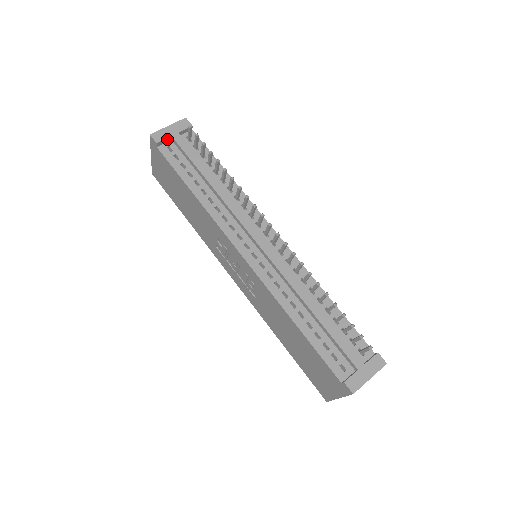
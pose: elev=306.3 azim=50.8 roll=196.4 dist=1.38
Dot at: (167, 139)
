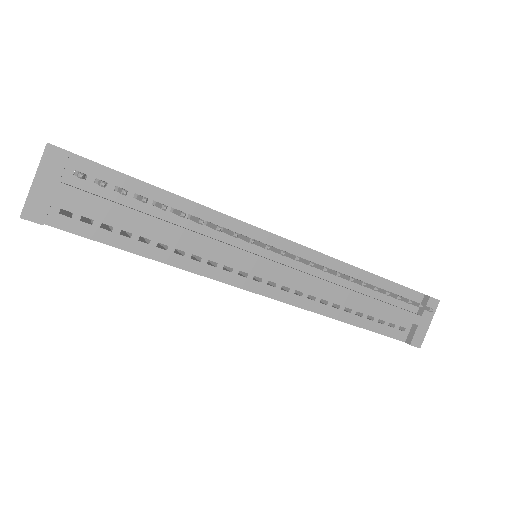
Dot at: (50, 203)
